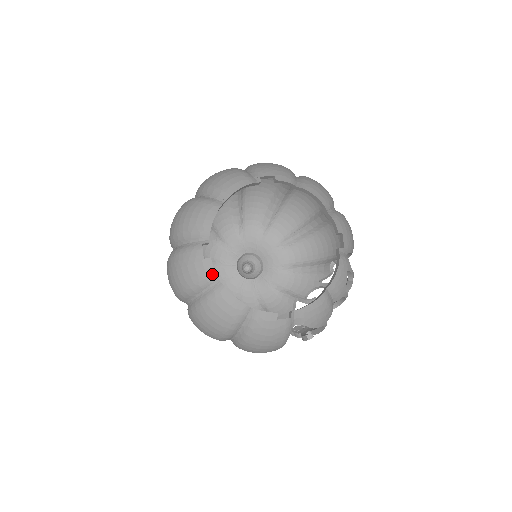
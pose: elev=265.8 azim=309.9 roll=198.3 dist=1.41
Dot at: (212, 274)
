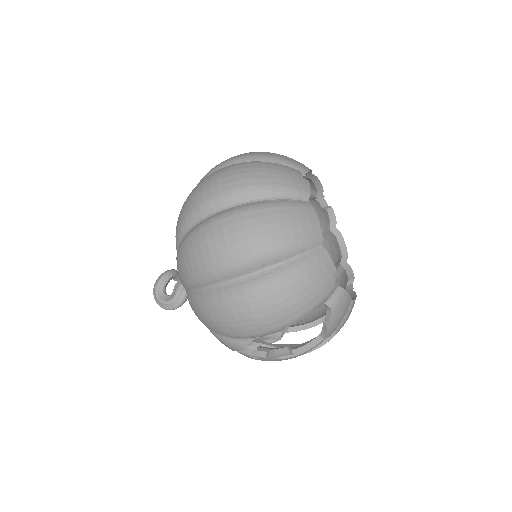
Dot at: (306, 191)
